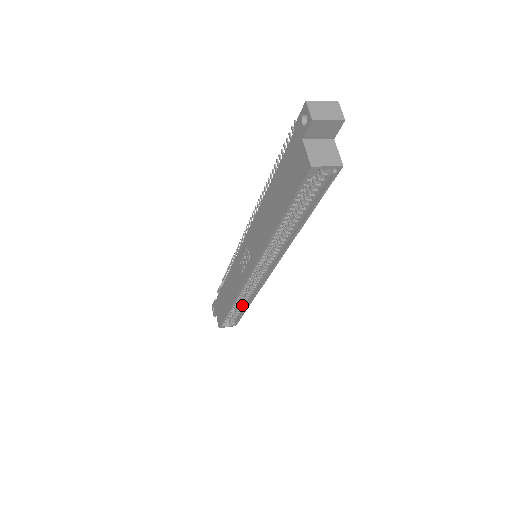
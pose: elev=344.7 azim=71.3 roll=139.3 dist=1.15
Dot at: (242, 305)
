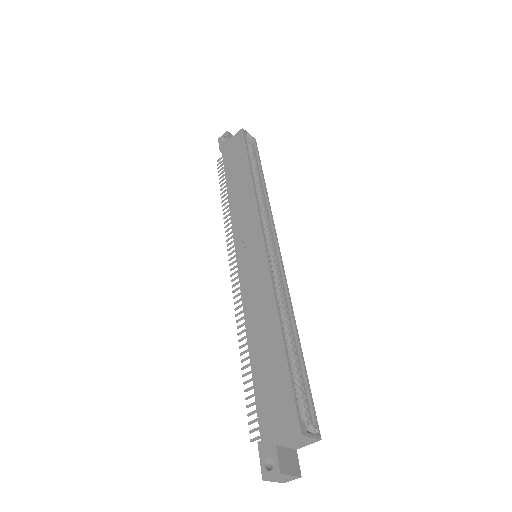
Dot at: (292, 345)
